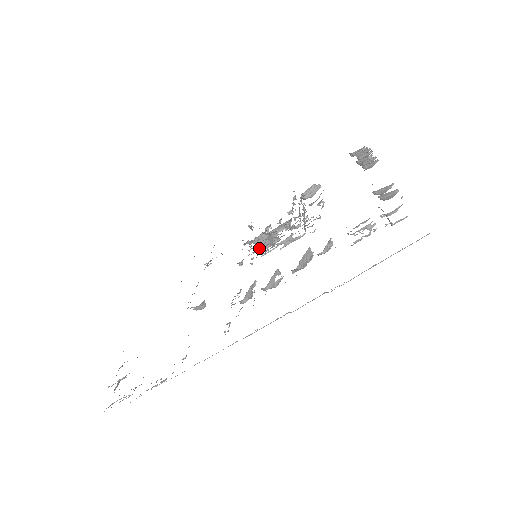
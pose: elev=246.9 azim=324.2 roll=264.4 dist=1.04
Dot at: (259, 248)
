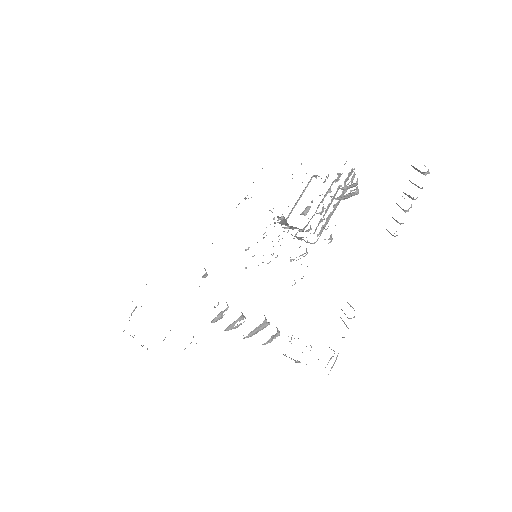
Dot at: (280, 222)
